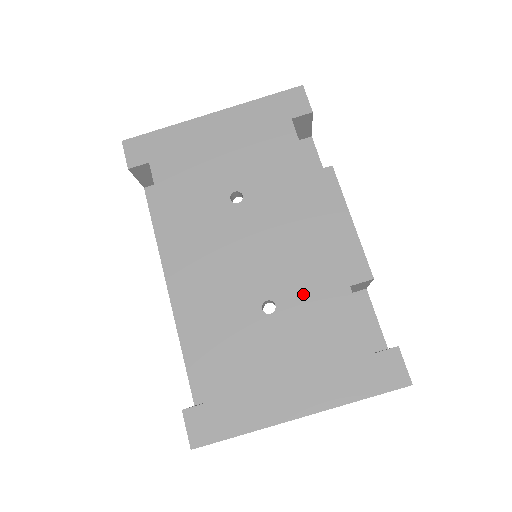
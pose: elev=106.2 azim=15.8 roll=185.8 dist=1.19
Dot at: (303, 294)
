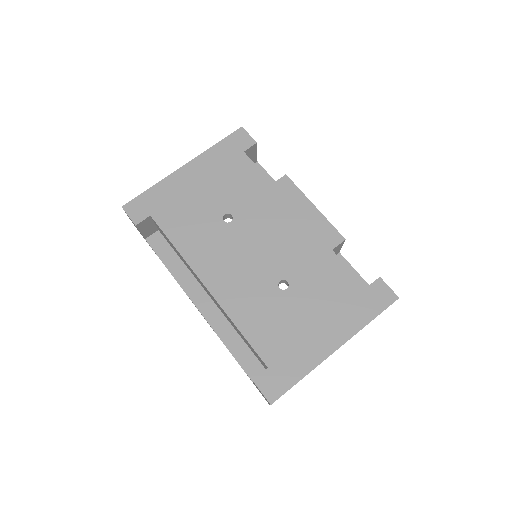
Dot at: (303, 267)
